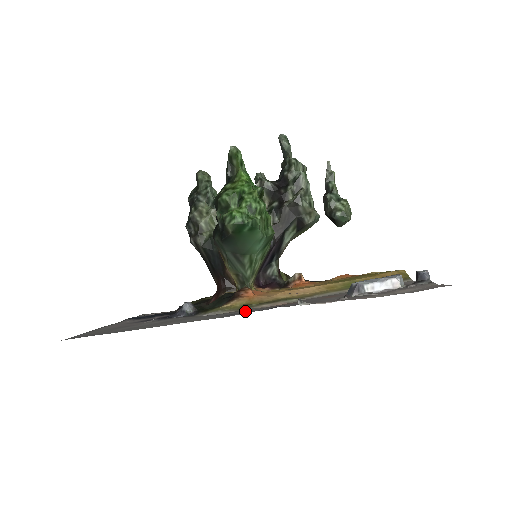
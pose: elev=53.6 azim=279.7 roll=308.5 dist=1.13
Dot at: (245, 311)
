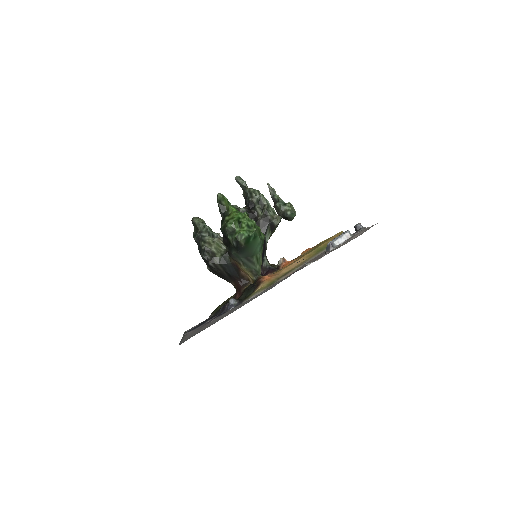
Dot at: (275, 284)
